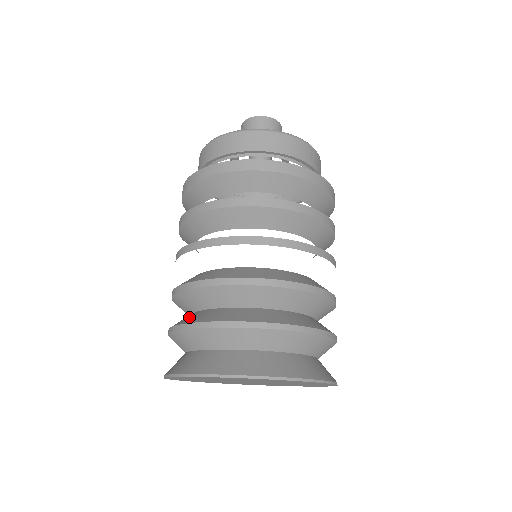
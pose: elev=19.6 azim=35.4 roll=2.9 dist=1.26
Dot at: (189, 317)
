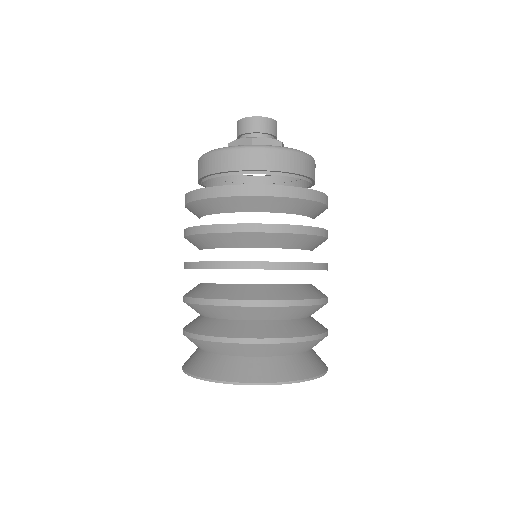
Dot at: (234, 328)
